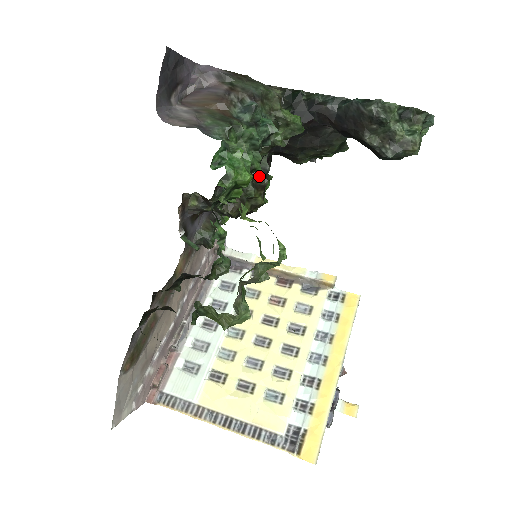
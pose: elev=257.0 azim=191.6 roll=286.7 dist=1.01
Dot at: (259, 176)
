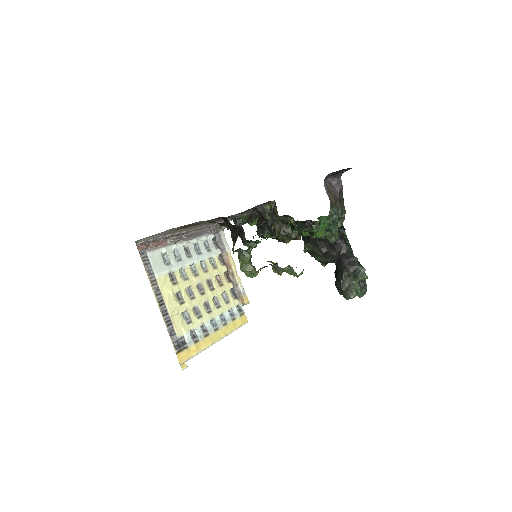
Dot at: occluded
